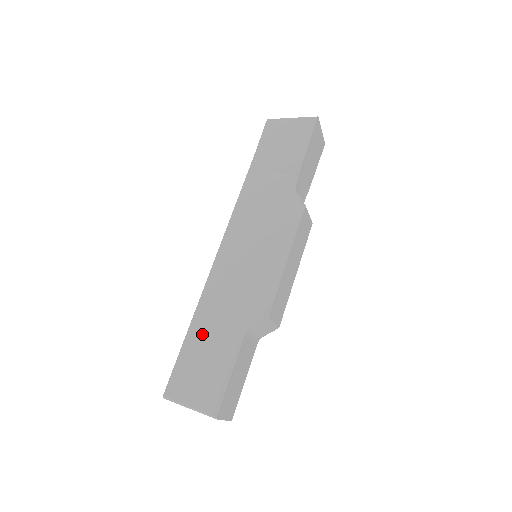
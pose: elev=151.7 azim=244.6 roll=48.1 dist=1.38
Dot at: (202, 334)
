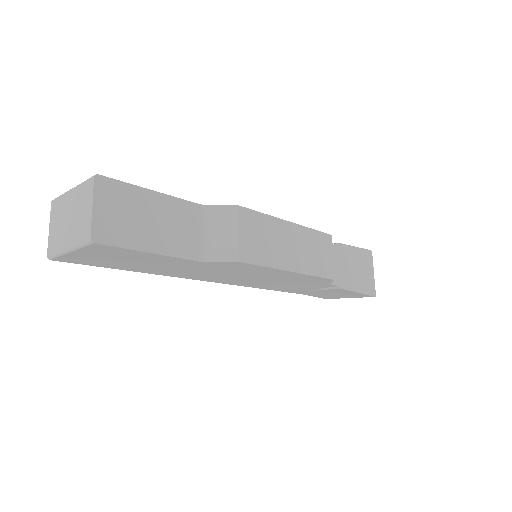
Dot at: occluded
